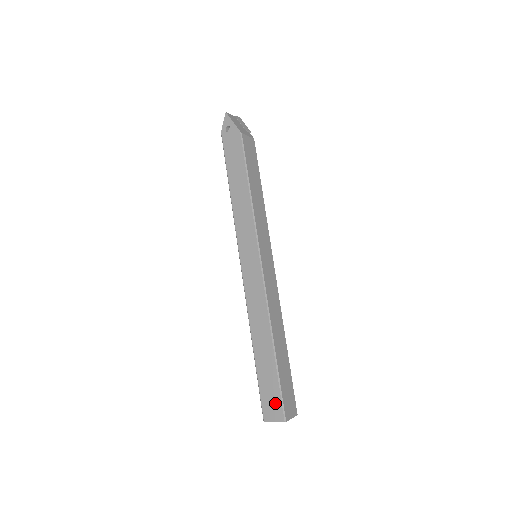
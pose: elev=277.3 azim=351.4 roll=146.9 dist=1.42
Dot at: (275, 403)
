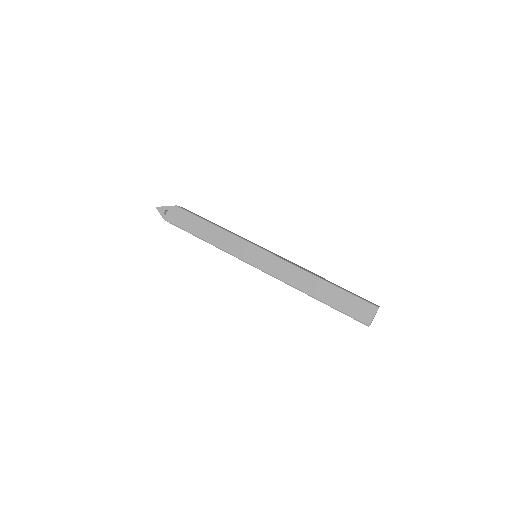
Dot at: (361, 306)
